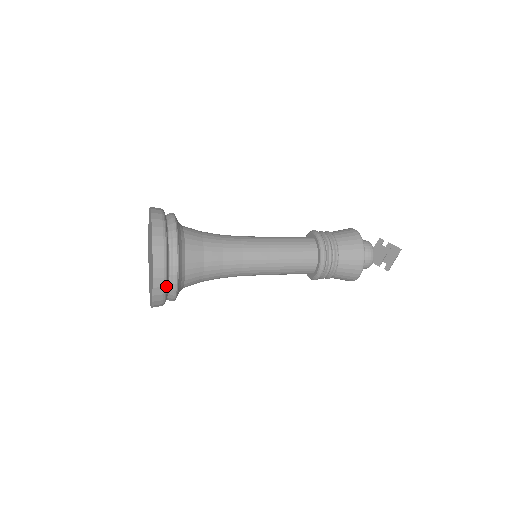
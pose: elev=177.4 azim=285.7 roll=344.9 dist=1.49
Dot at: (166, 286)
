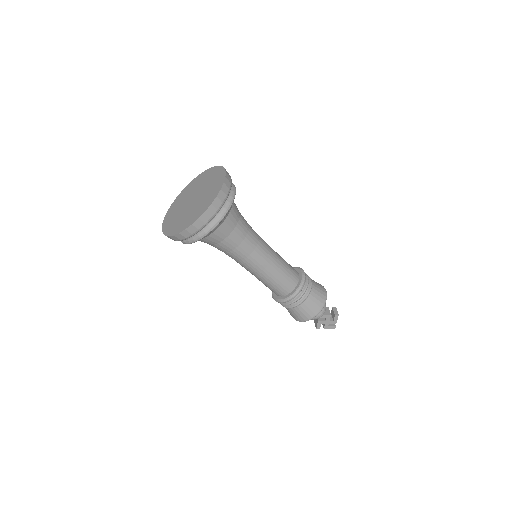
Dot at: occluded
